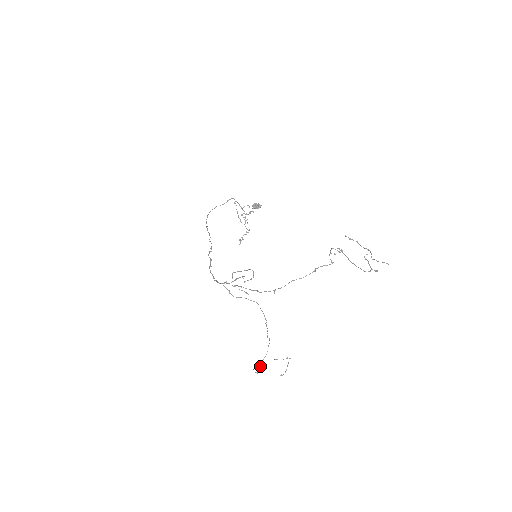
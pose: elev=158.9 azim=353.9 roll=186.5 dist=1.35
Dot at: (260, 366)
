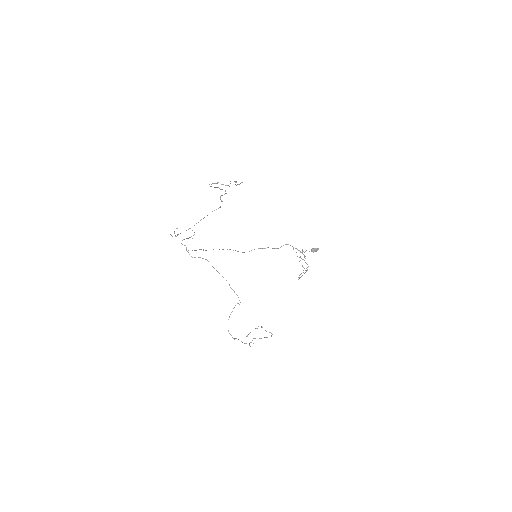
Dot at: occluded
